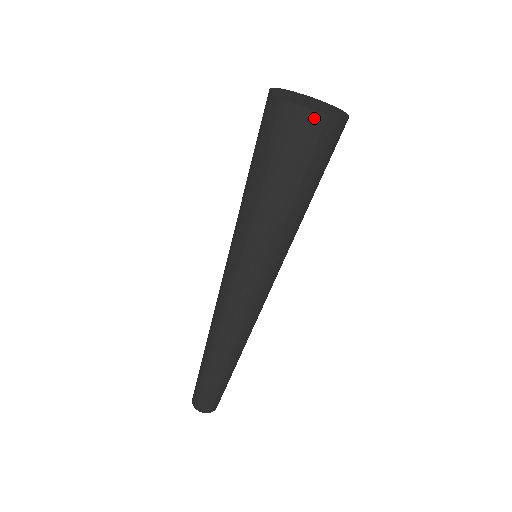
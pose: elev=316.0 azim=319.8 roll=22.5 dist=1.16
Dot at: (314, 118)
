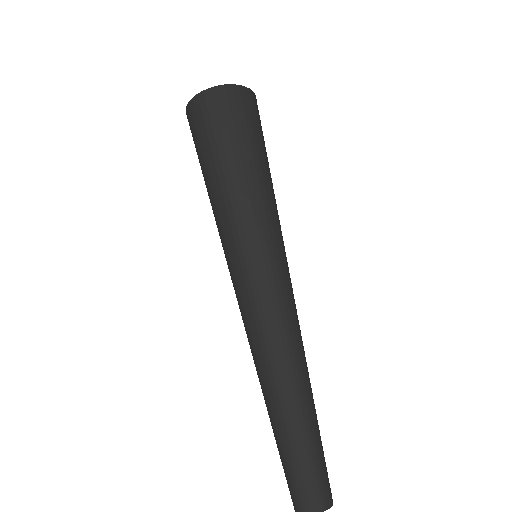
Dot at: (192, 105)
